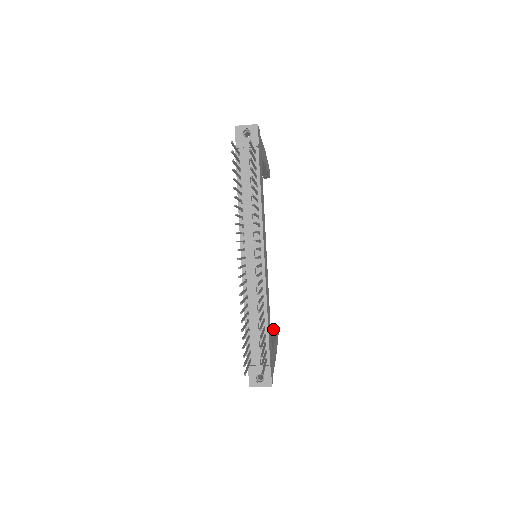
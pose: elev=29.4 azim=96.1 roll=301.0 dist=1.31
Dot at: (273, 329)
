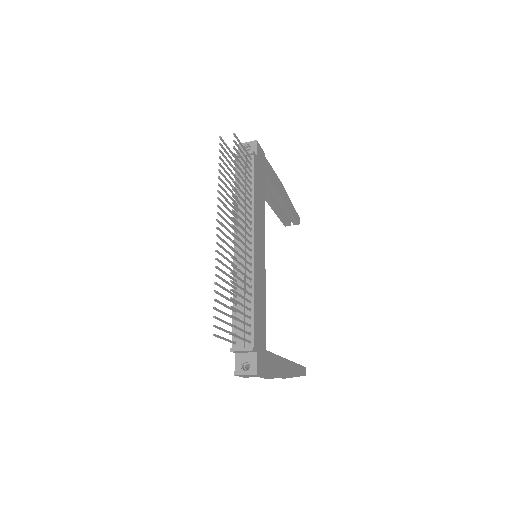
Dot at: occluded
